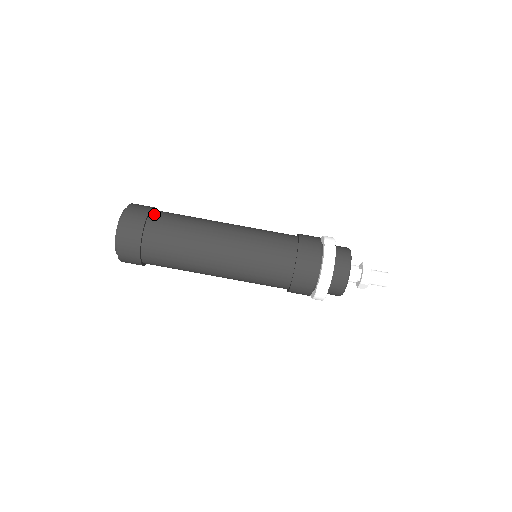
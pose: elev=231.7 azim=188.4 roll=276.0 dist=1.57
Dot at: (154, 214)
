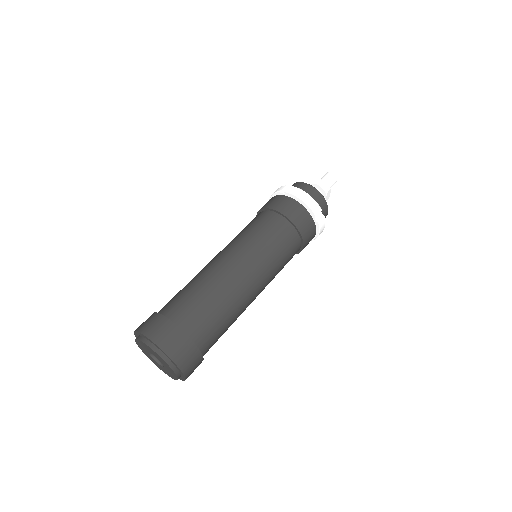
Dot at: (164, 312)
